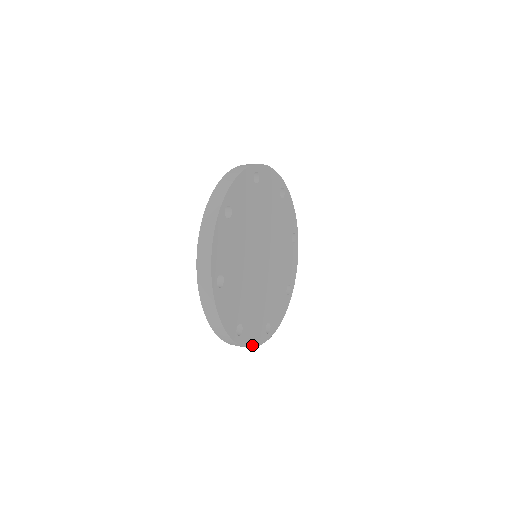
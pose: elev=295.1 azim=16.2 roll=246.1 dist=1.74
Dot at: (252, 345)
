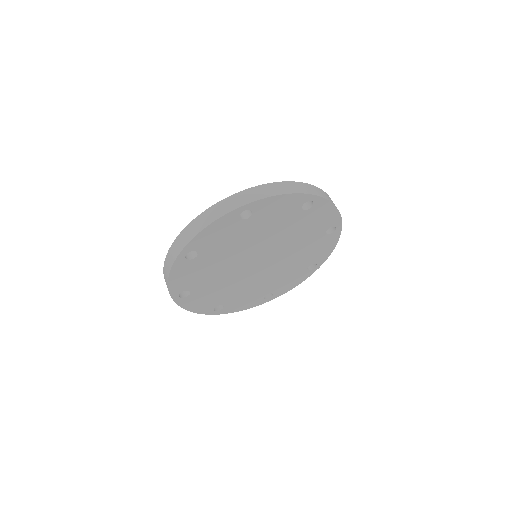
Dot at: (190, 309)
